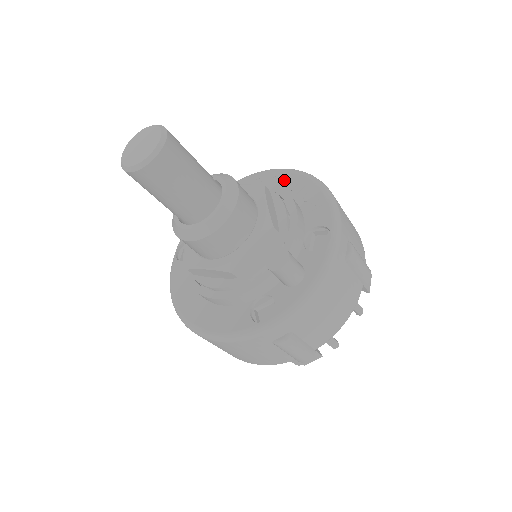
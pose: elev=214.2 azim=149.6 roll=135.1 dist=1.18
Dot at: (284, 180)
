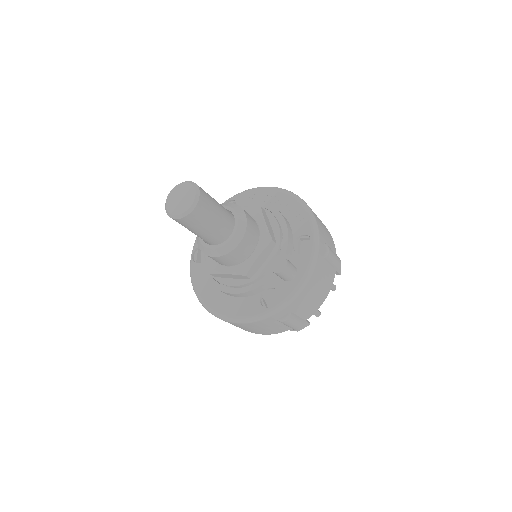
Dot at: (272, 197)
